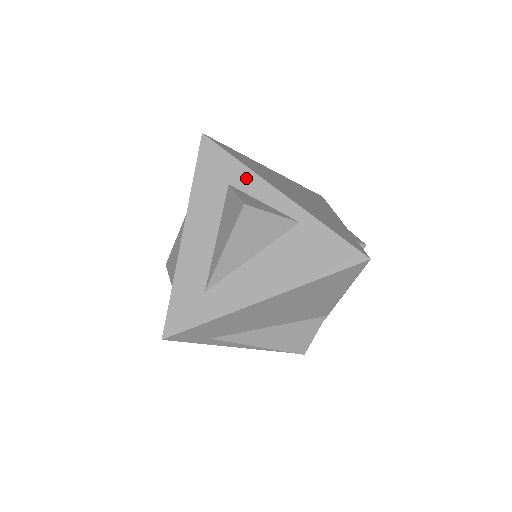
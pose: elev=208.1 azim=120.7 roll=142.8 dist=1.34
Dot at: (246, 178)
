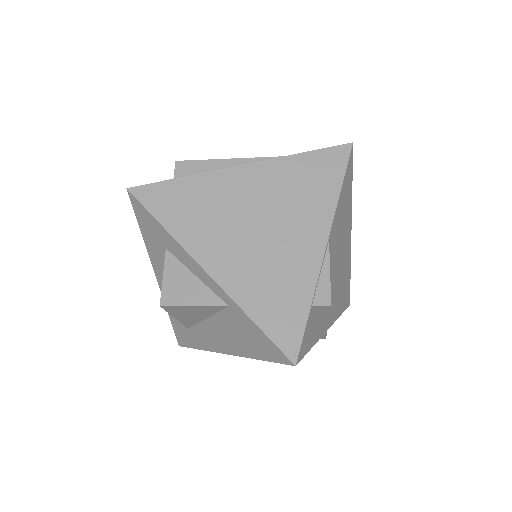
Dot at: (175, 247)
